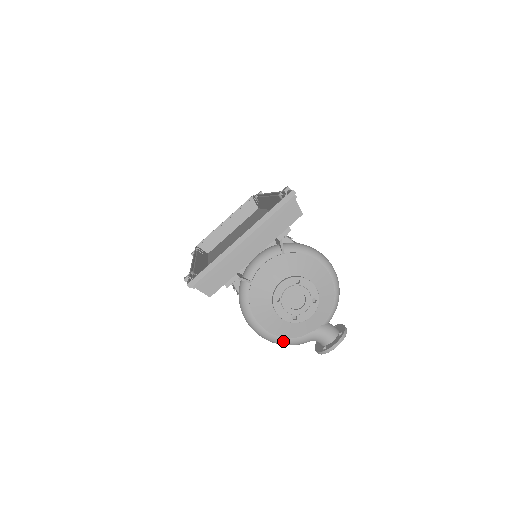
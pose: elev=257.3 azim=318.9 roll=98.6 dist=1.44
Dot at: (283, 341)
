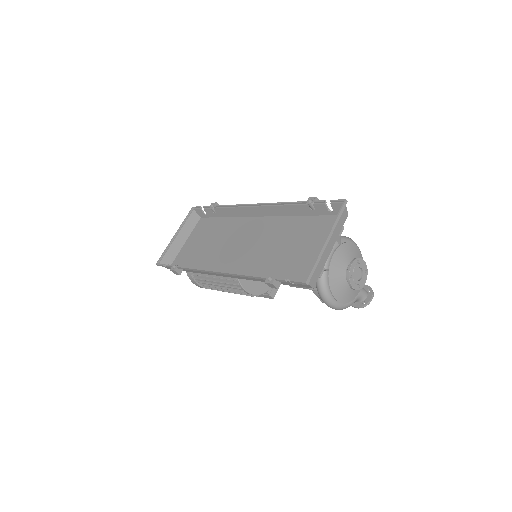
Dot at: (346, 306)
